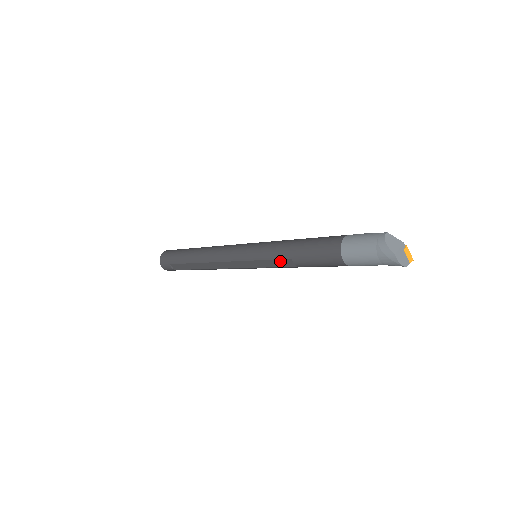
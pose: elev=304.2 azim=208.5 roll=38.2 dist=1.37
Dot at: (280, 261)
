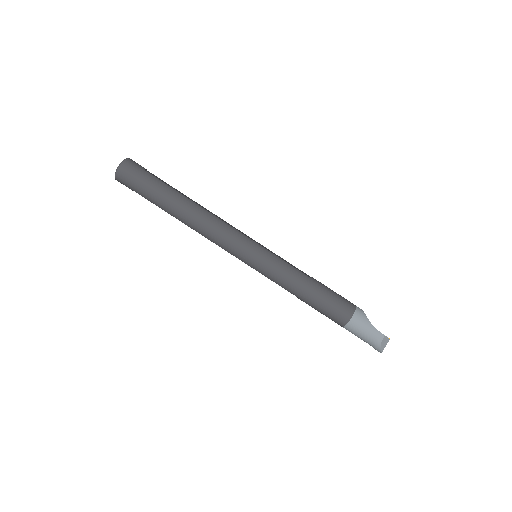
Dot at: (285, 289)
